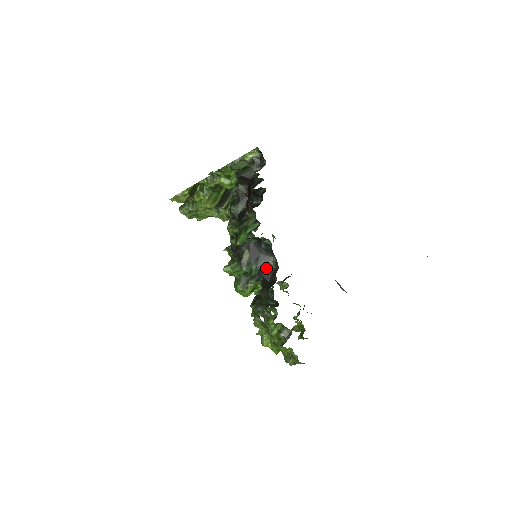
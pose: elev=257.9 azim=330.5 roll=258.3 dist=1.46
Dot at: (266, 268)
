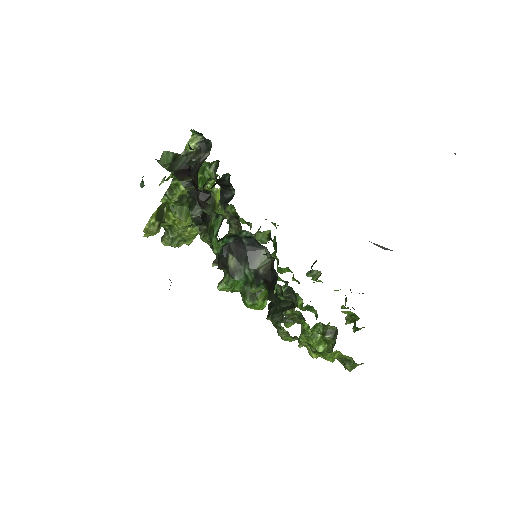
Dot at: (261, 266)
